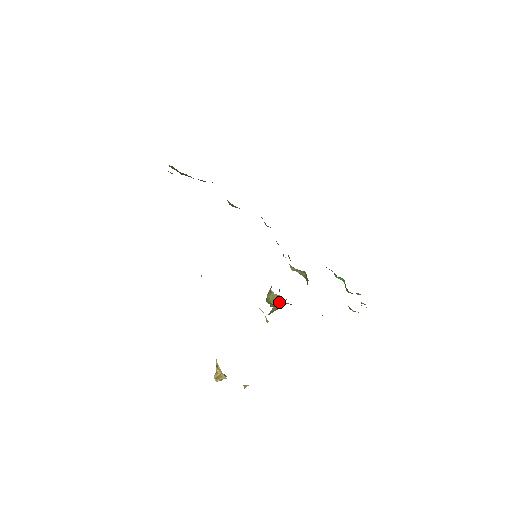
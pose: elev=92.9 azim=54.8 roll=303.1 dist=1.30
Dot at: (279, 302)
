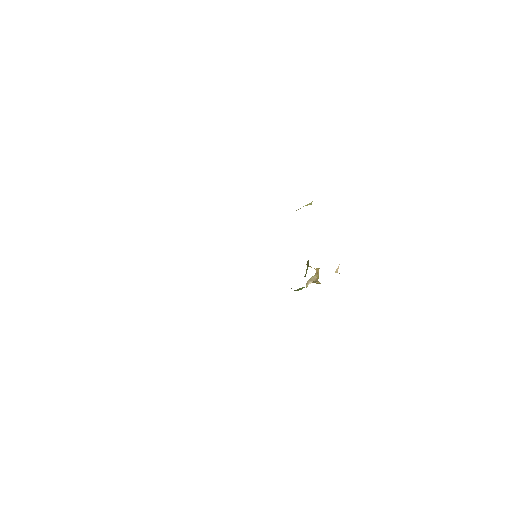
Dot at: (304, 287)
